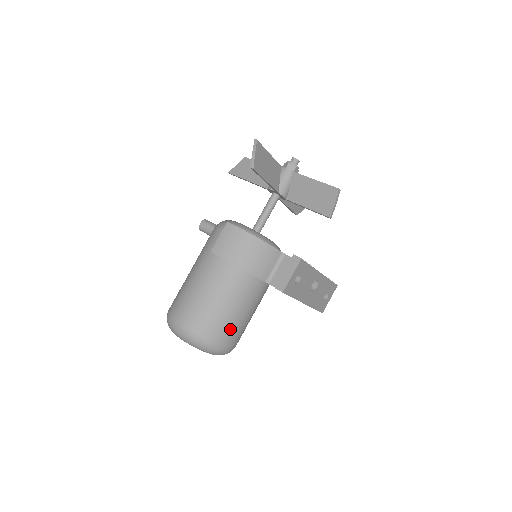
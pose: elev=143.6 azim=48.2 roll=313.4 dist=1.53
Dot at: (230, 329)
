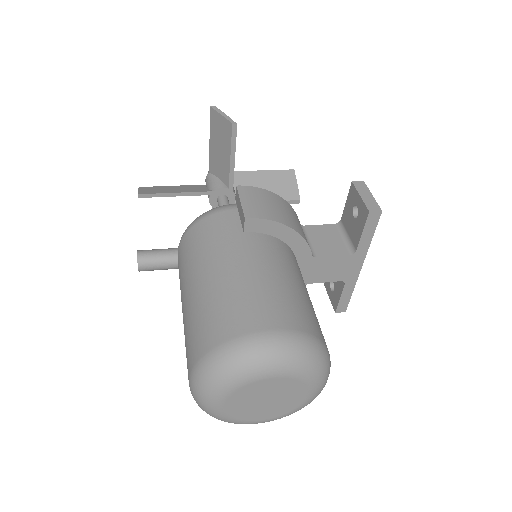
Dot at: occluded
